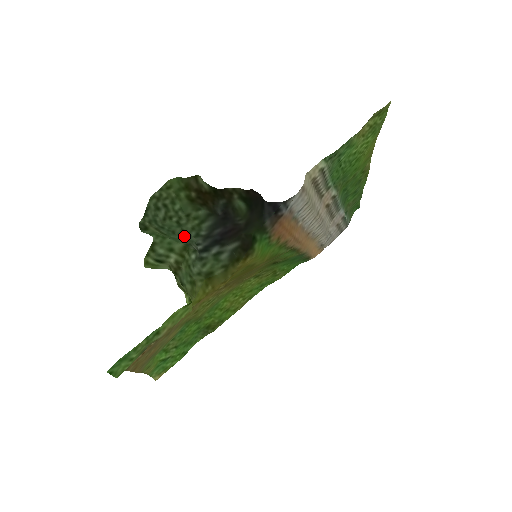
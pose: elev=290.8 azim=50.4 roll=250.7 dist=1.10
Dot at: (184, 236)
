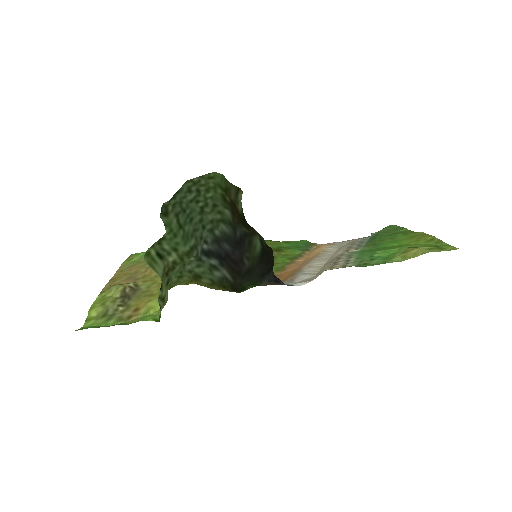
Dot at: (199, 228)
